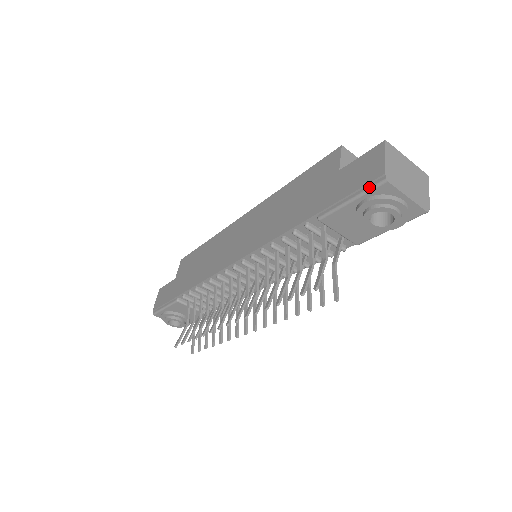
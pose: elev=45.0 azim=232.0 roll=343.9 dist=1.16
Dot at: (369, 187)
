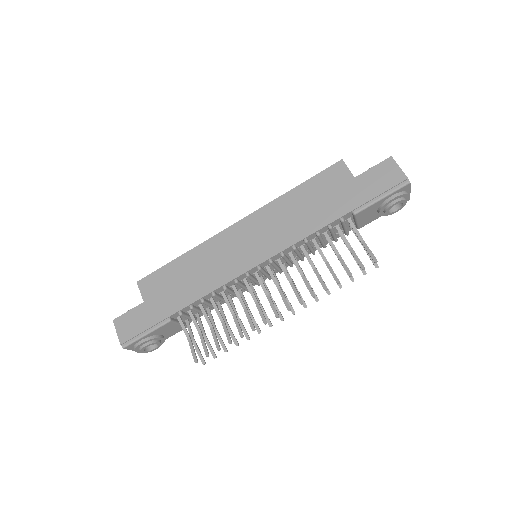
Dot at: (397, 188)
